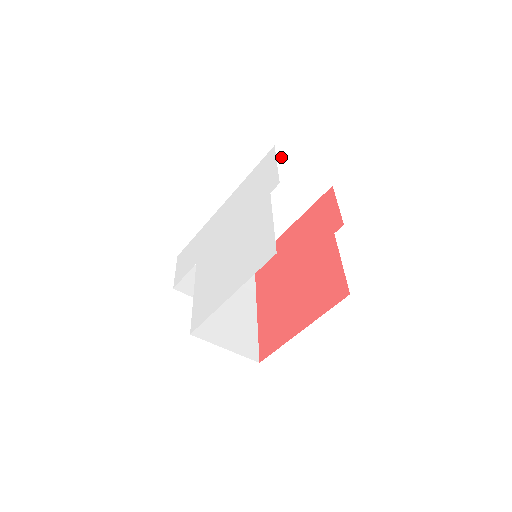
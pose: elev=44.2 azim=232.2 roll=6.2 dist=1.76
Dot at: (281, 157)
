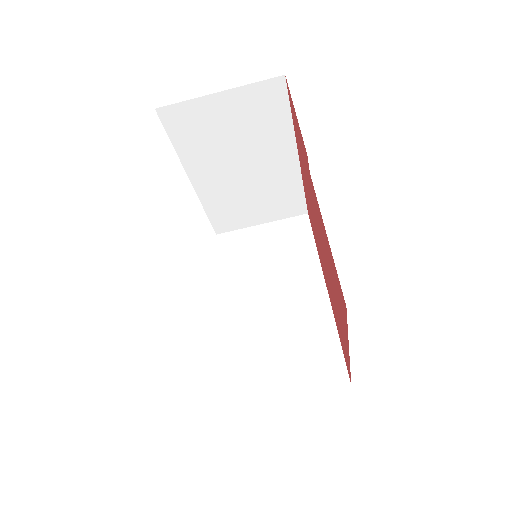
Dot at: (180, 111)
